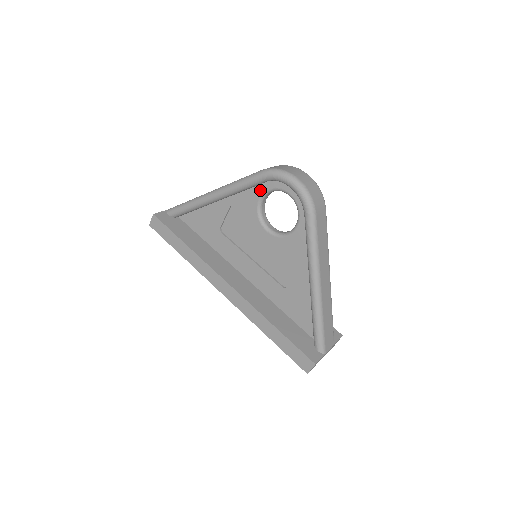
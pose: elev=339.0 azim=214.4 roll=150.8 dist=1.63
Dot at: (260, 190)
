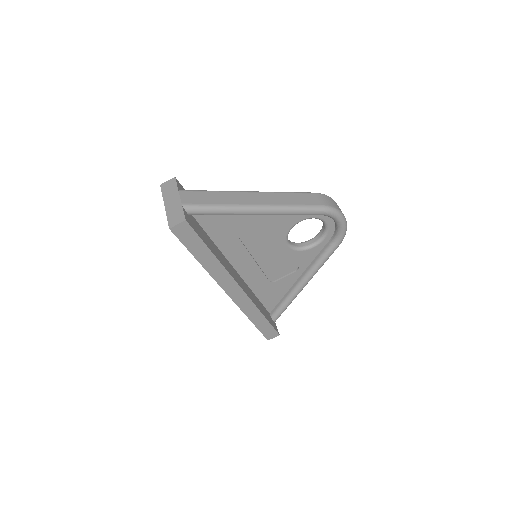
Dot at: (306, 216)
